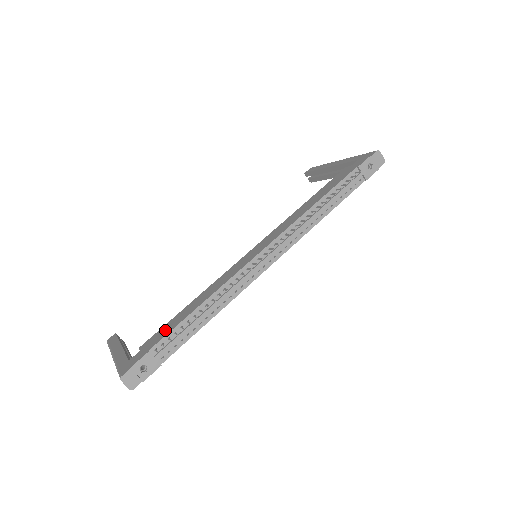
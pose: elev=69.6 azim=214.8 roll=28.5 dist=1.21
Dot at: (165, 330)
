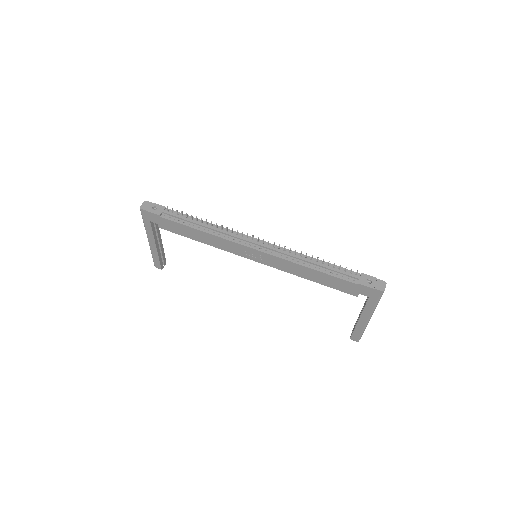
Dot at: occluded
